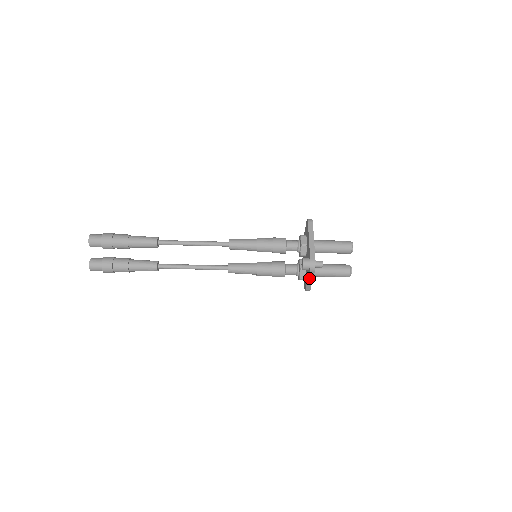
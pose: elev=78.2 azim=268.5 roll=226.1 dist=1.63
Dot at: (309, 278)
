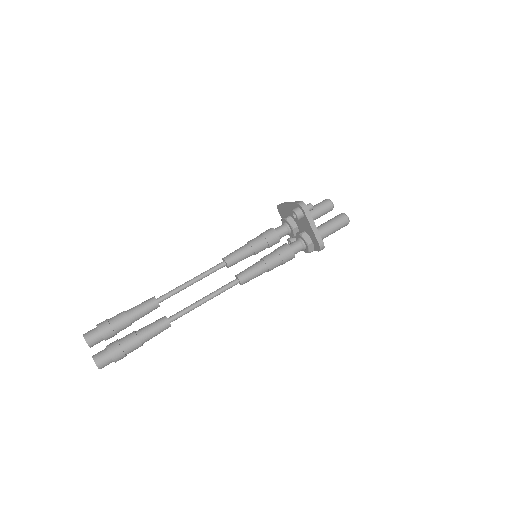
Dot at: (310, 223)
